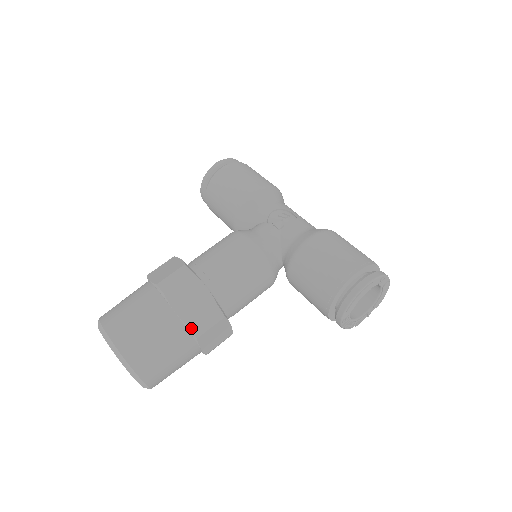
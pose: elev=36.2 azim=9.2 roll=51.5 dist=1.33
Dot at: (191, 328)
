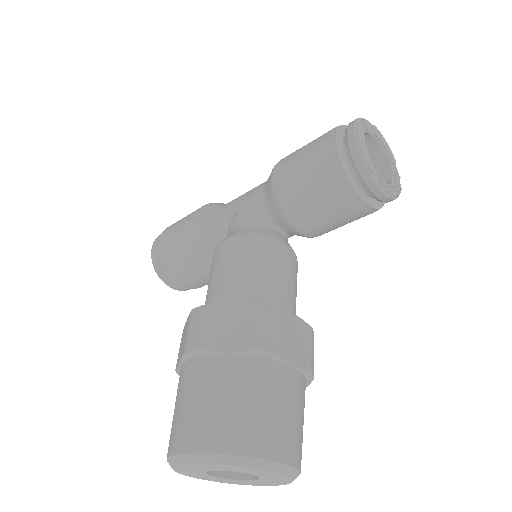
Dot at: (258, 348)
